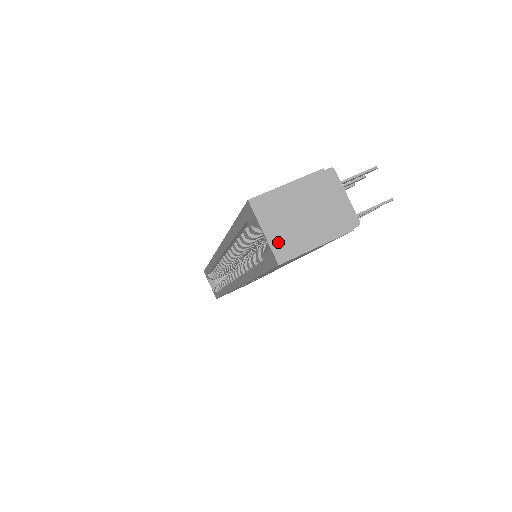
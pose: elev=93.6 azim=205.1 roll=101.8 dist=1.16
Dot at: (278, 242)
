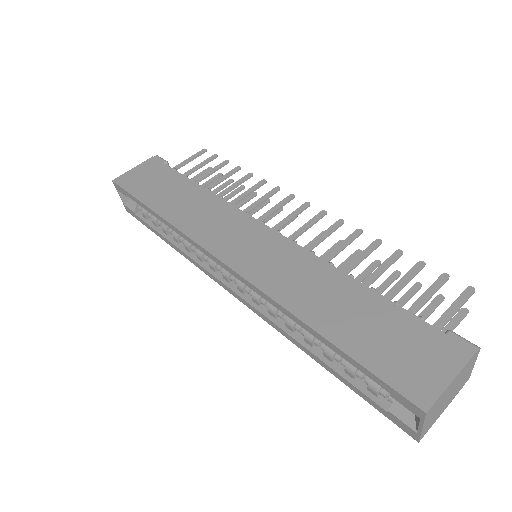
Dot at: (426, 428)
